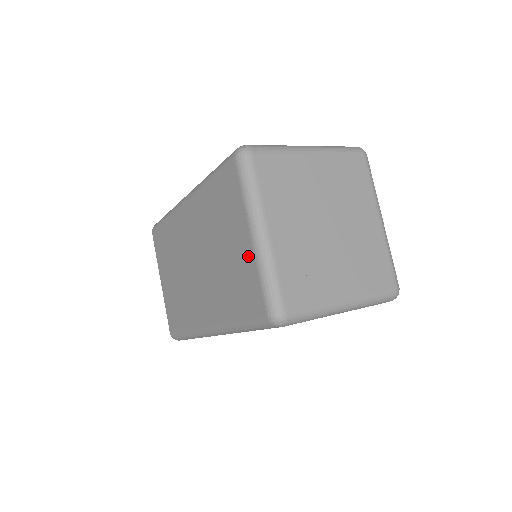
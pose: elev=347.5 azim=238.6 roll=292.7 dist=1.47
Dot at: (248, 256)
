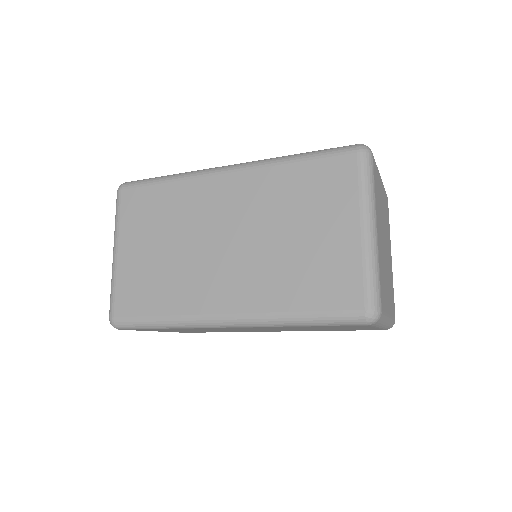
Dot at: (350, 247)
